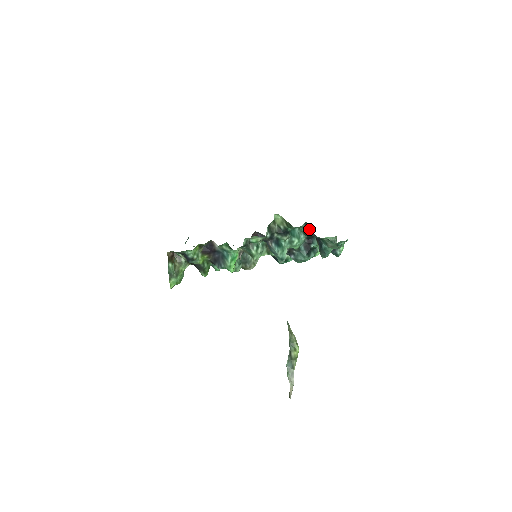
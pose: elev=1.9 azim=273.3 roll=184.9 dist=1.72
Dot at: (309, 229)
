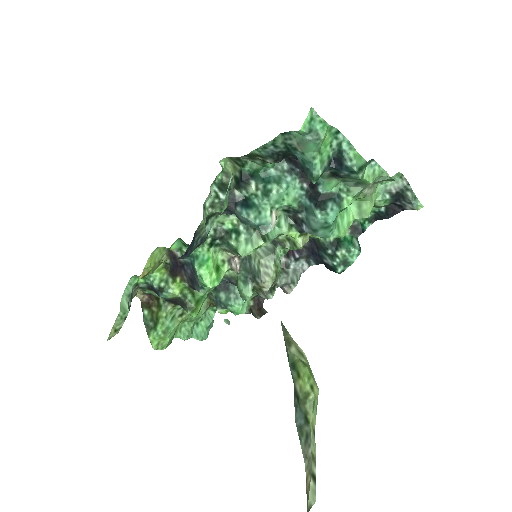
Dot at: (291, 160)
